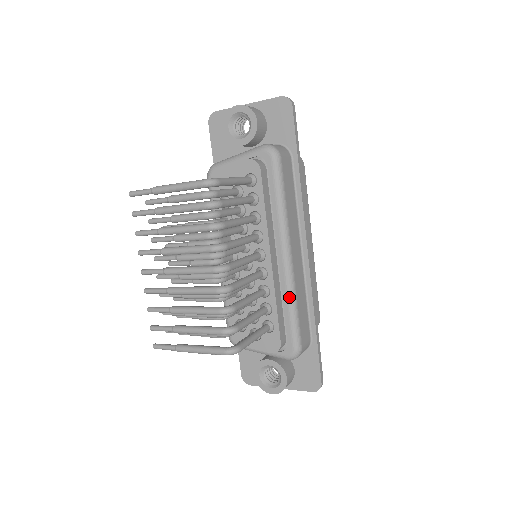
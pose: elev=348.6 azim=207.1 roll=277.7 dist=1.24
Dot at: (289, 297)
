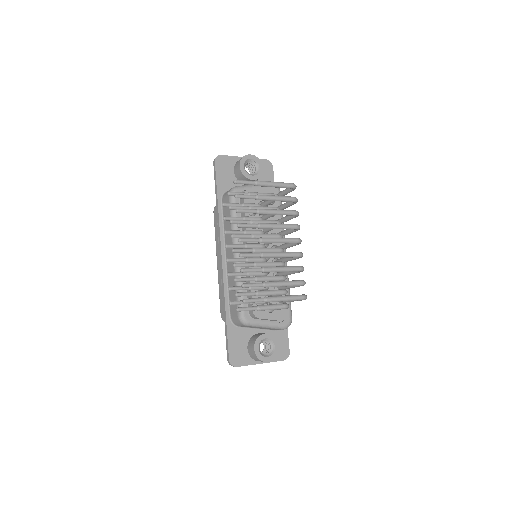
Dot at: occluded
